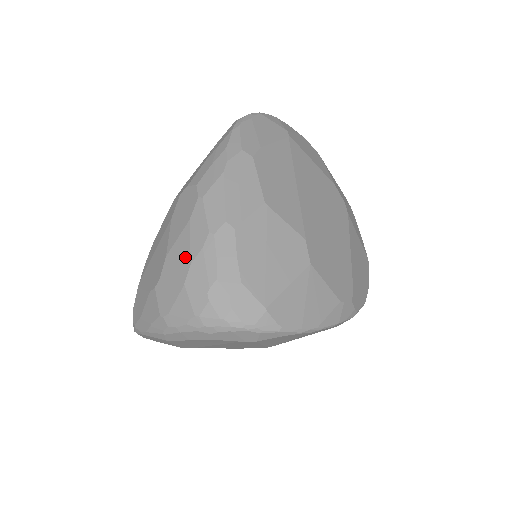
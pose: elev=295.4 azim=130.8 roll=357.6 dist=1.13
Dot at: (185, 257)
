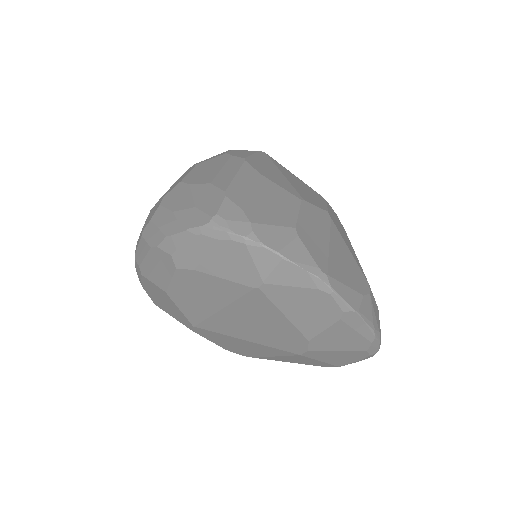
Dot at: occluded
